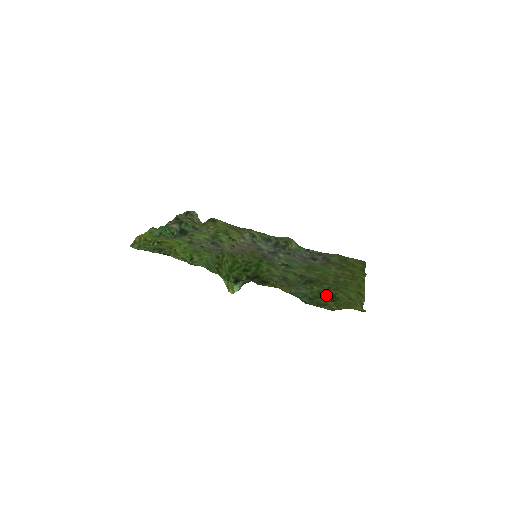
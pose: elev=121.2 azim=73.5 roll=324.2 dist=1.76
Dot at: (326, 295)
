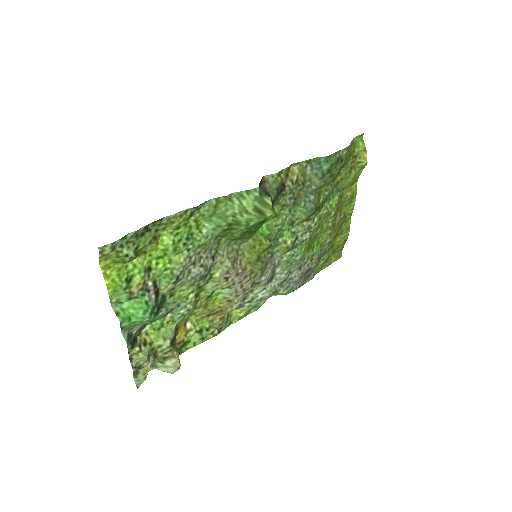
Dot at: (335, 176)
